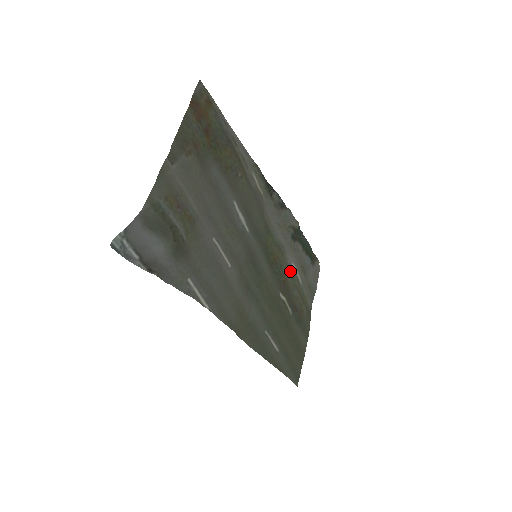
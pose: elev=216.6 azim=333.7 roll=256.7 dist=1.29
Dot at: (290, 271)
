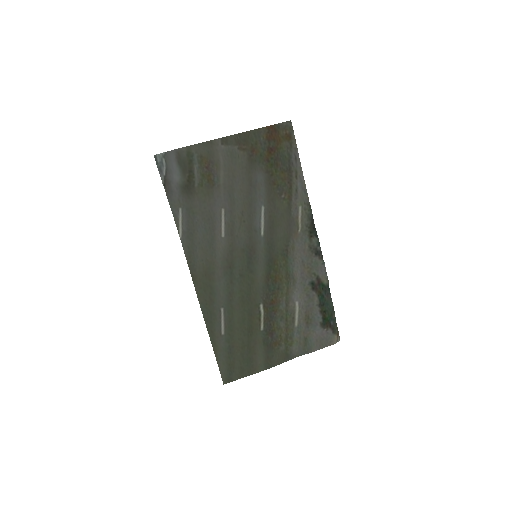
Dot at: (289, 304)
